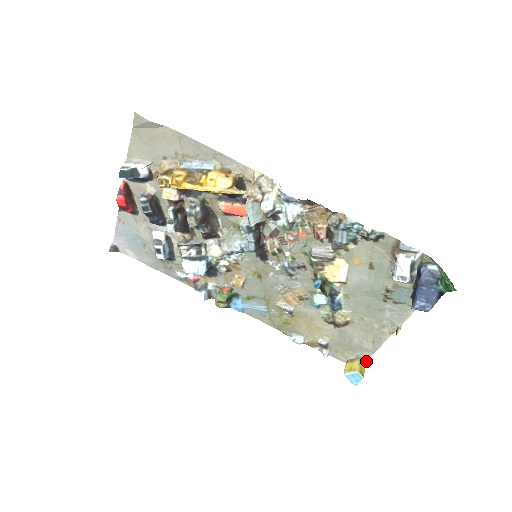
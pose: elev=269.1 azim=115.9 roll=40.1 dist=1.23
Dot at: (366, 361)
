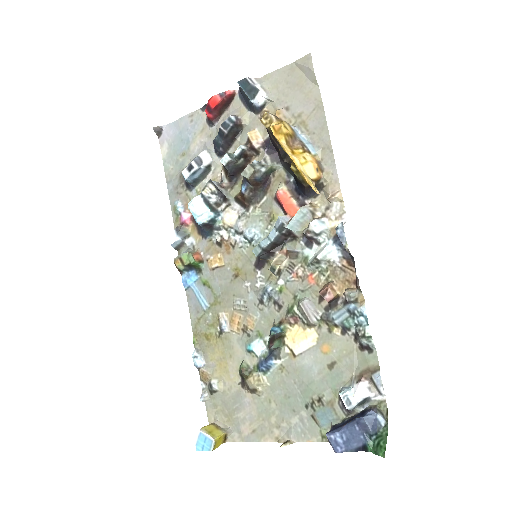
Dot at: (227, 441)
